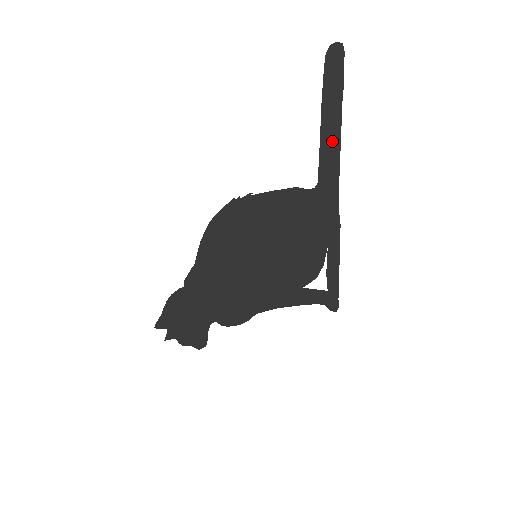
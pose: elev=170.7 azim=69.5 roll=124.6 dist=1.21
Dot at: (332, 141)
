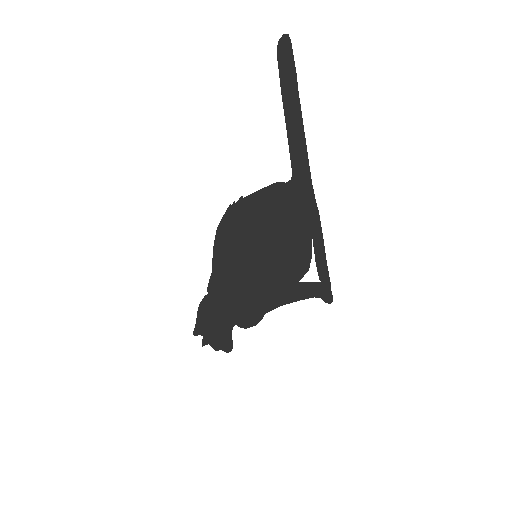
Dot at: (297, 130)
